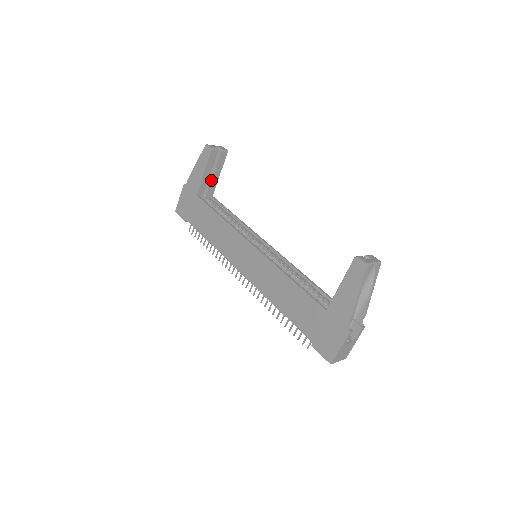
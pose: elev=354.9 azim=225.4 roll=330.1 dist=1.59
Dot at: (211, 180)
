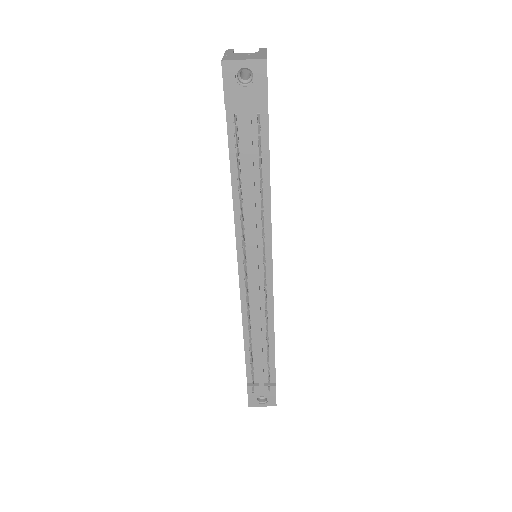
Dot at: occluded
